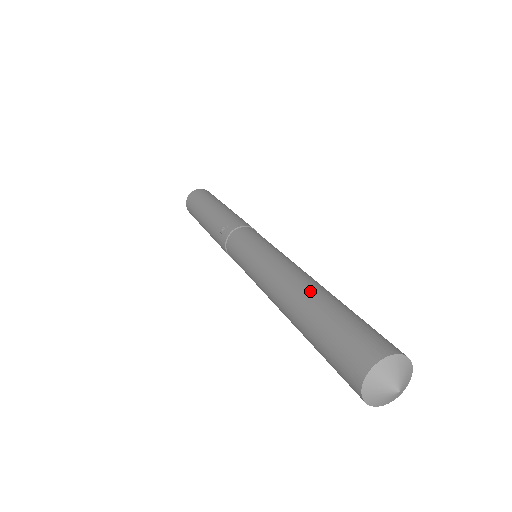
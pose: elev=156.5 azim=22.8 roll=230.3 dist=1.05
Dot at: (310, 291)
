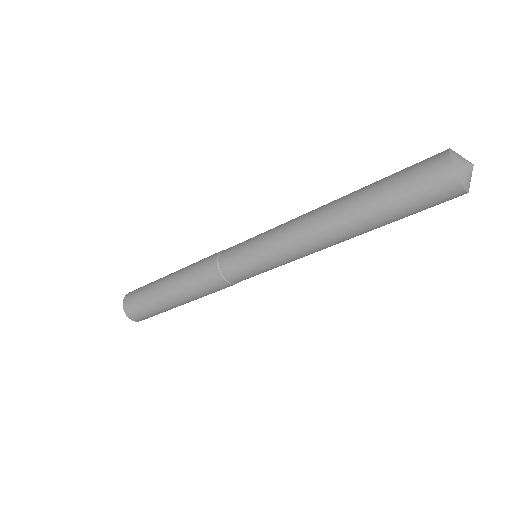
Dot at: occluded
